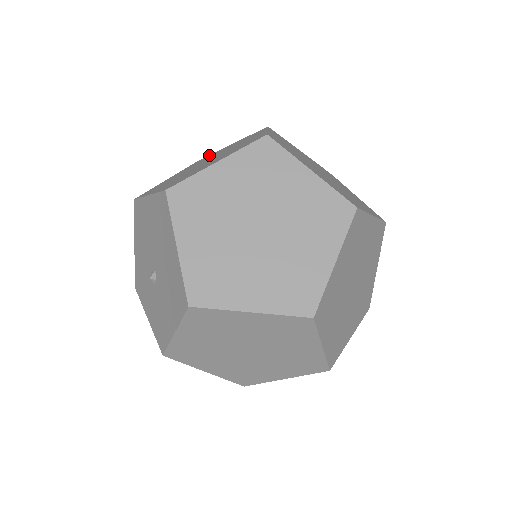
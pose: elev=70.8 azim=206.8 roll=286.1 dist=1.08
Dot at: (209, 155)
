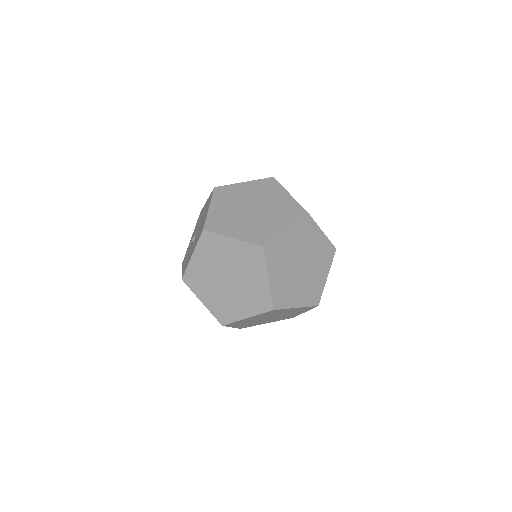
Dot at: occluded
